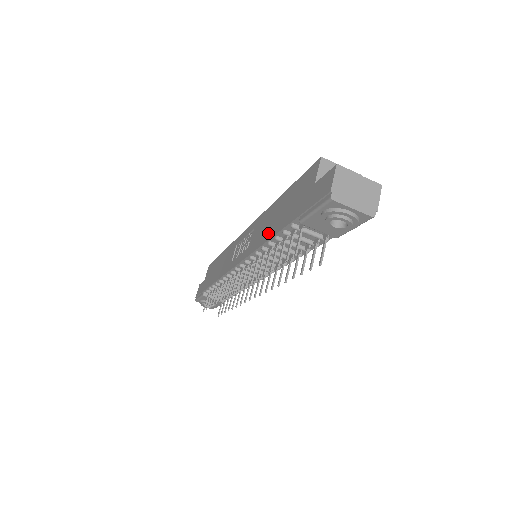
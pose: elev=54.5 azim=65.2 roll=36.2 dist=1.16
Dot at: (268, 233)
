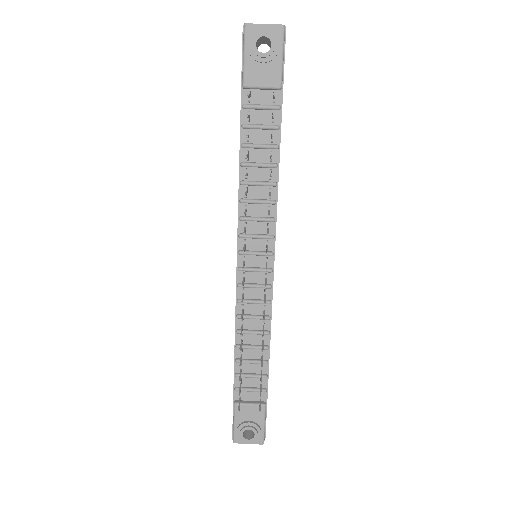
Dot at: occluded
